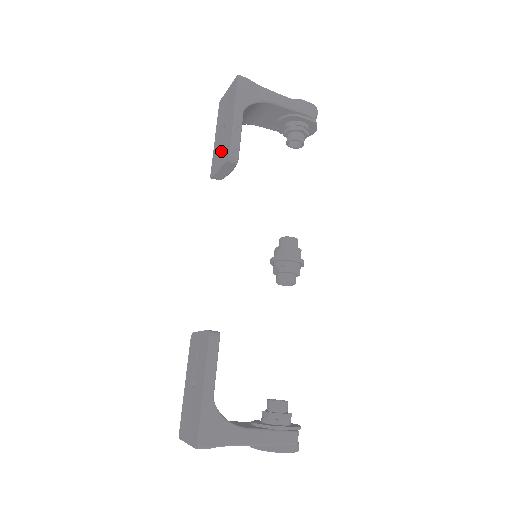
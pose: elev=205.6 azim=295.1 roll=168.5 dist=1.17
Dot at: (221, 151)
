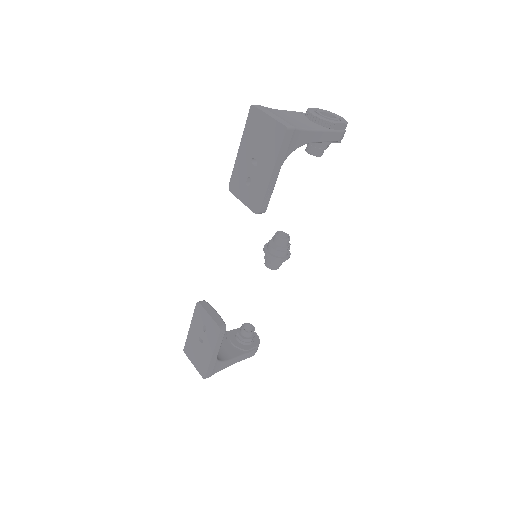
Dot at: (248, 186)
